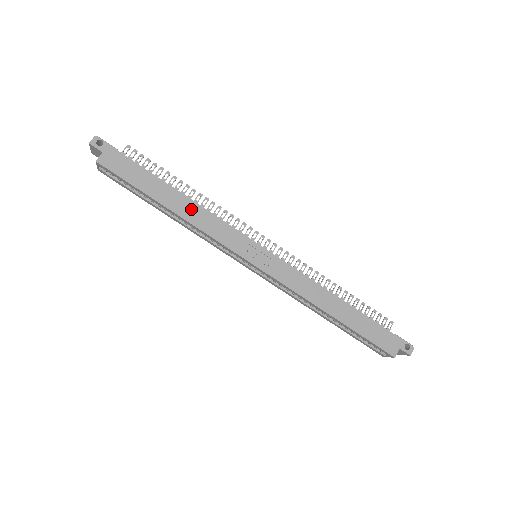
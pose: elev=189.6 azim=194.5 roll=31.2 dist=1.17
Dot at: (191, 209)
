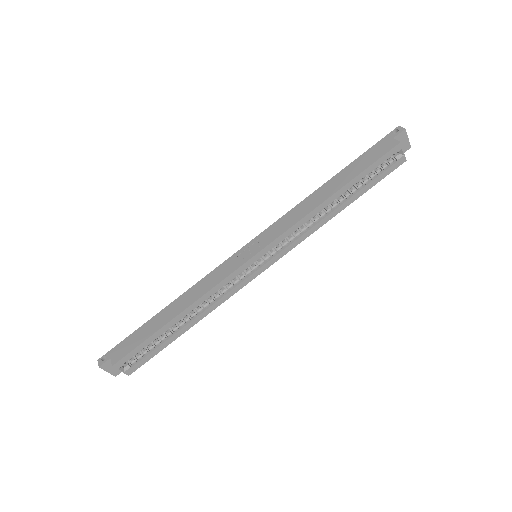
Dot at: (187, 298)
